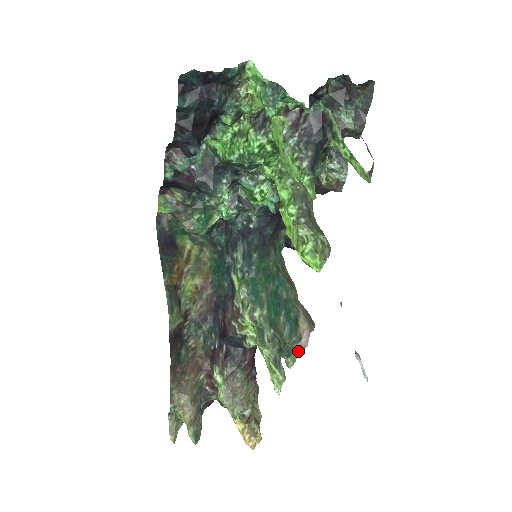
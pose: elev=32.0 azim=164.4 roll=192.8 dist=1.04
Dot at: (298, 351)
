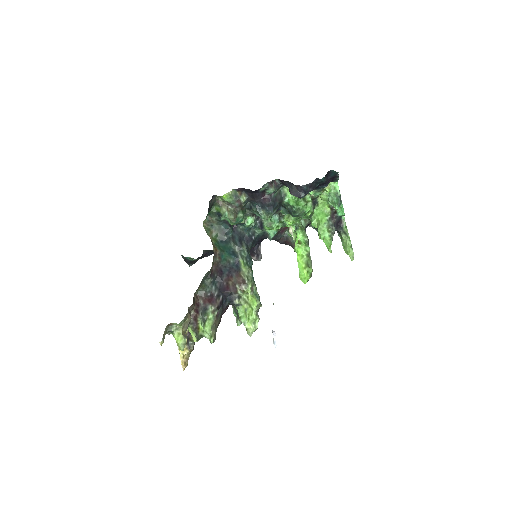
Dot at: occluded
